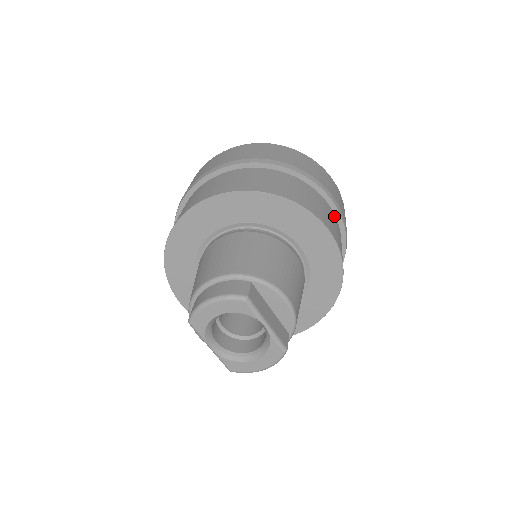
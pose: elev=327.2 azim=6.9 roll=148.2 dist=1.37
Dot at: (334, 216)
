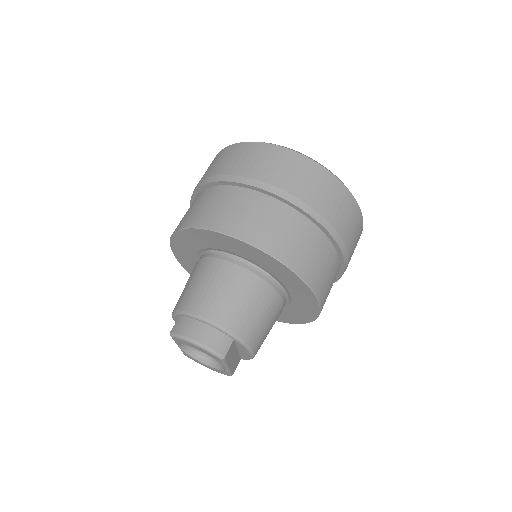
Dot at: occluded
